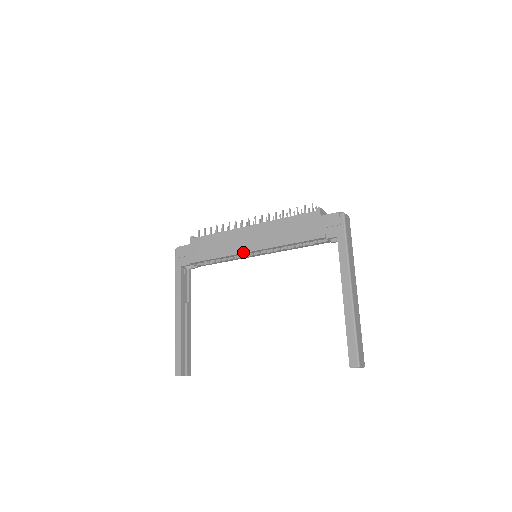
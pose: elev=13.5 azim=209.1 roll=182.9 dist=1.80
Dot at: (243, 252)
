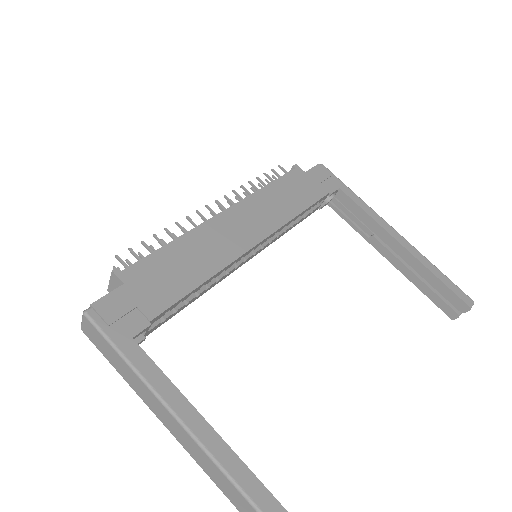
Dot at: (247, 249)
